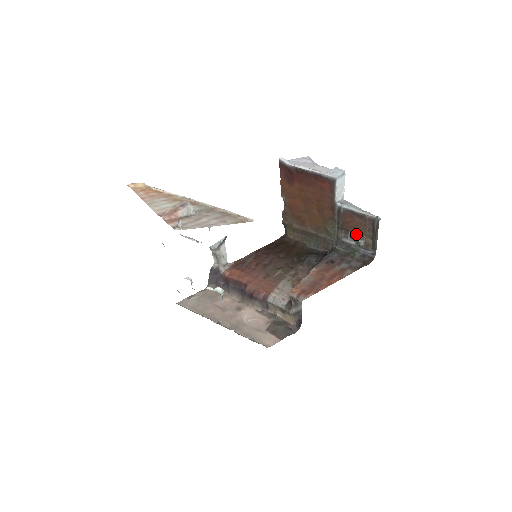
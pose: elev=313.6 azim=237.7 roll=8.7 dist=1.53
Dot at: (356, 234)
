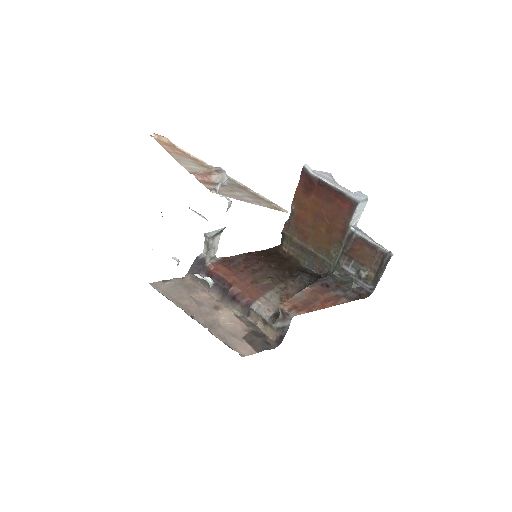
Dot at: (360, 264)
